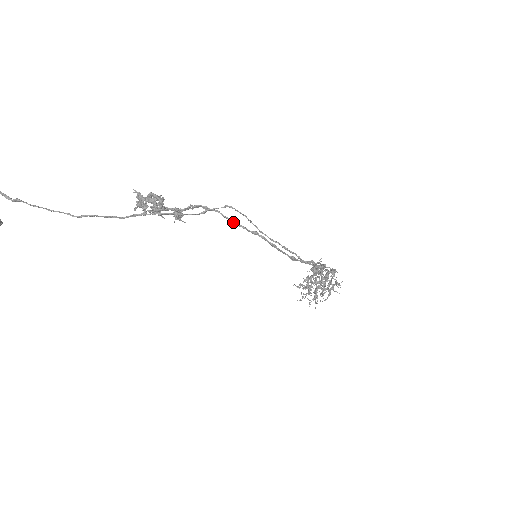
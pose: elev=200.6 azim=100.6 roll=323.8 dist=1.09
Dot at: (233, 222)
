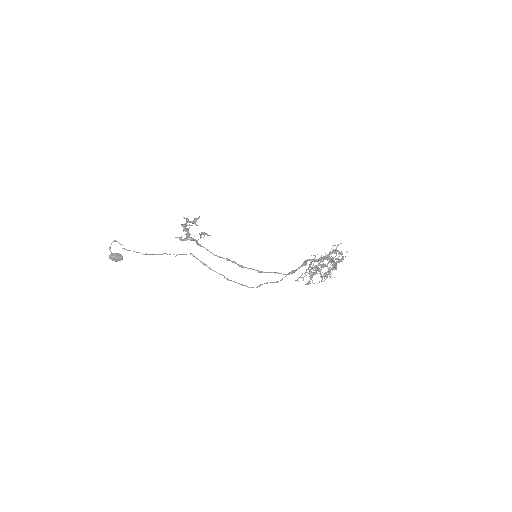
Dot at: occluded
